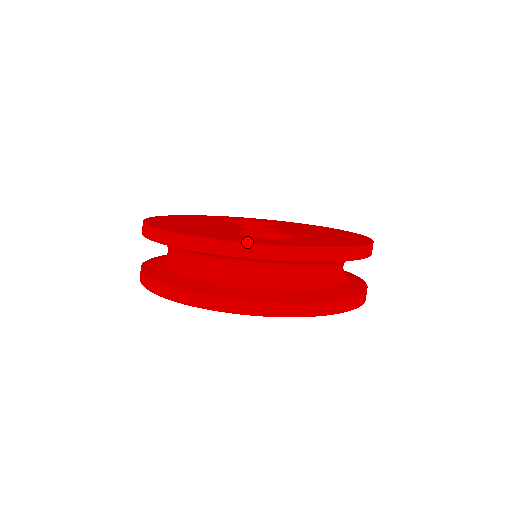
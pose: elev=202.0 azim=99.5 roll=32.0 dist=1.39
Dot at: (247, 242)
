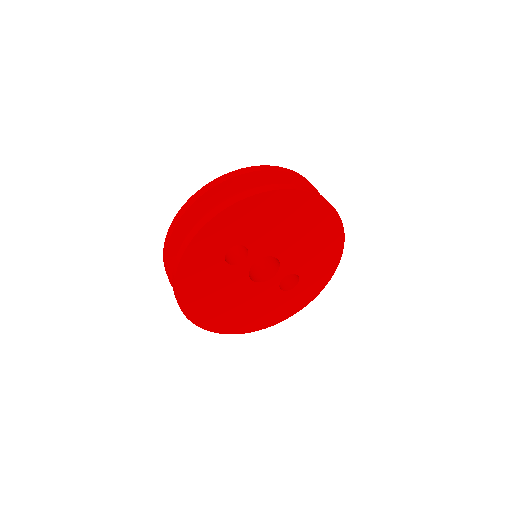
Dot at: occluded
